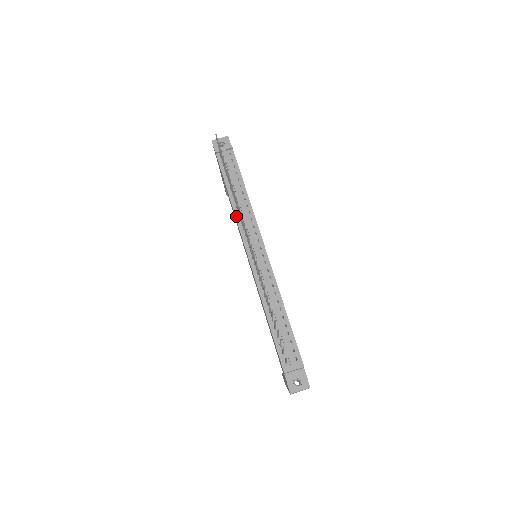
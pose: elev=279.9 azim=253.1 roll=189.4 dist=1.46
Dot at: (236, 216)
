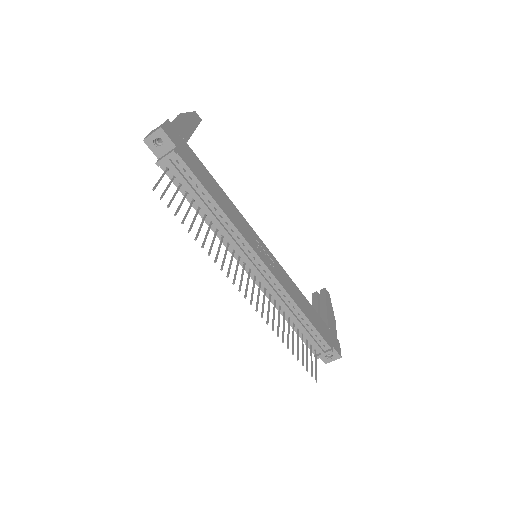
Dot at: (219, 238)
